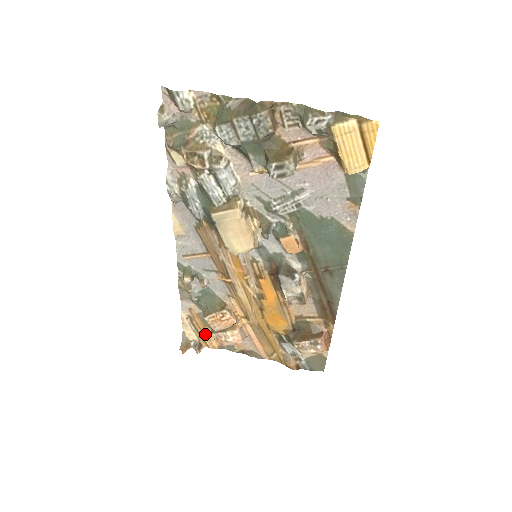
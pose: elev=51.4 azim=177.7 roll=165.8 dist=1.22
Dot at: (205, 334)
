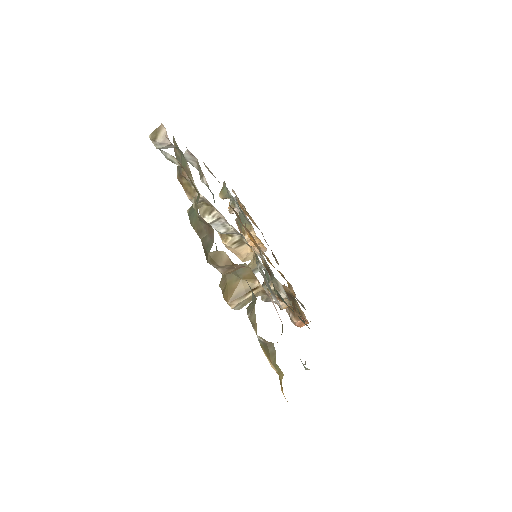
Dot at: (247, 214)
